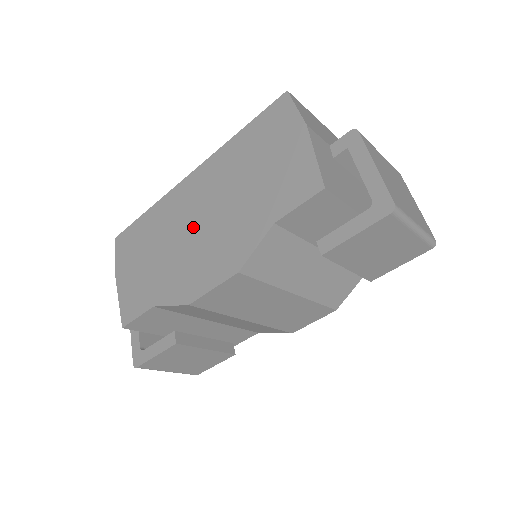
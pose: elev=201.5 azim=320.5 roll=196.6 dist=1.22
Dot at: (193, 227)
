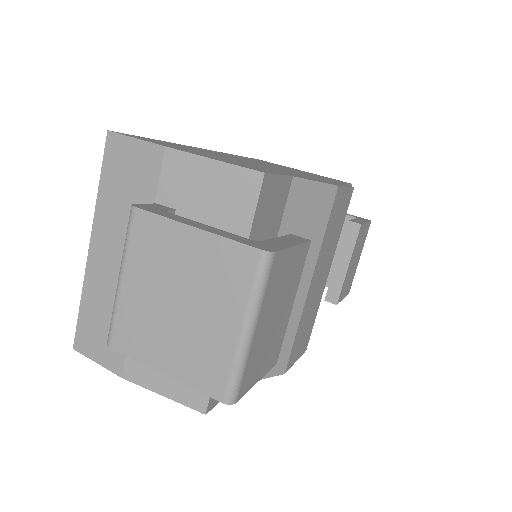
Dot at: occluded
